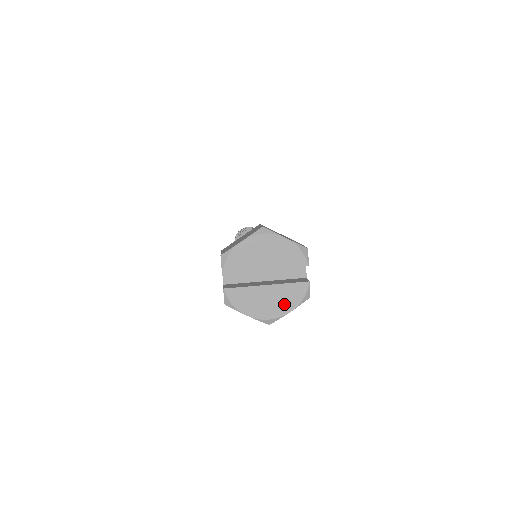
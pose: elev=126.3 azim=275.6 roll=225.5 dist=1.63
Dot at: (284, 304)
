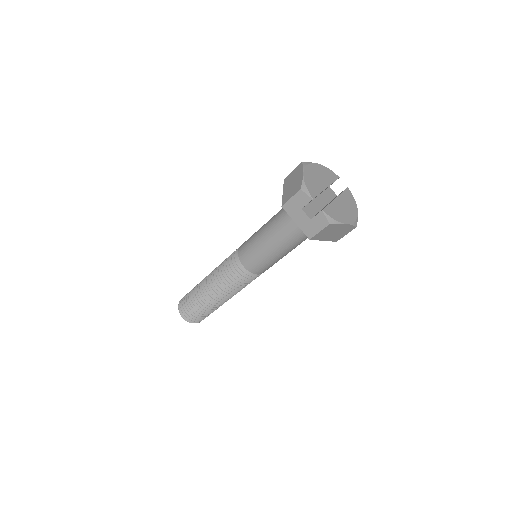
Dot at: (352, 207)
